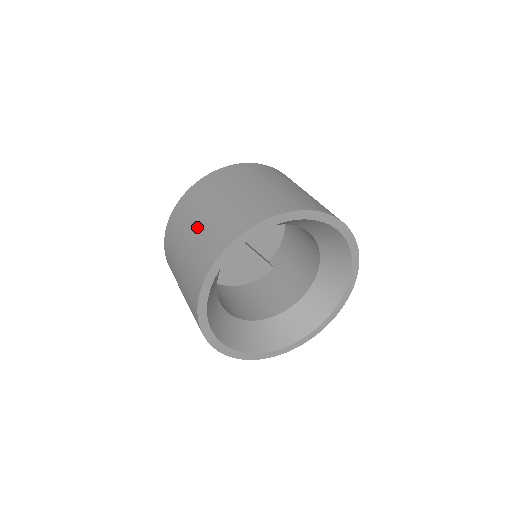
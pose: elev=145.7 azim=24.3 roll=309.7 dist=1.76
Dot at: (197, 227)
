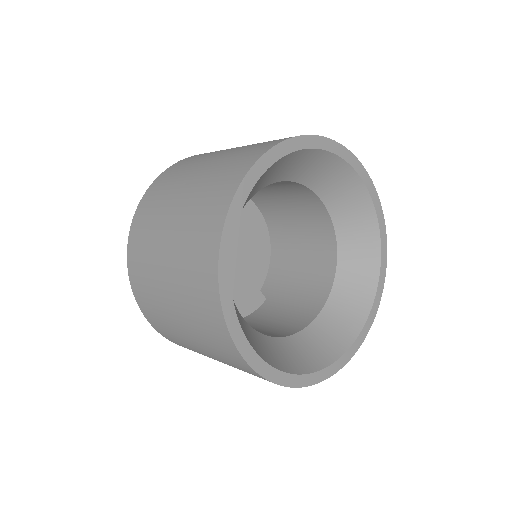
Dot at: (192, 181)
